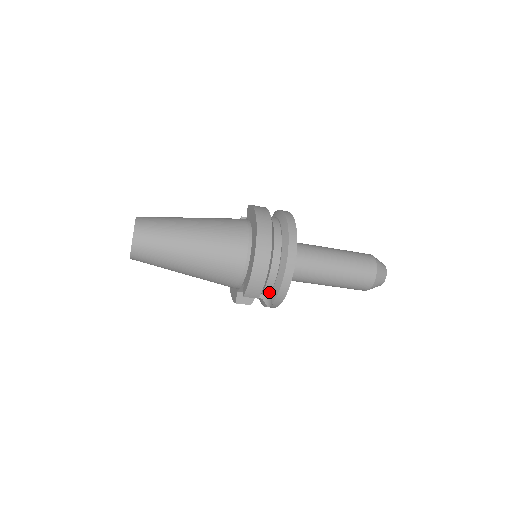
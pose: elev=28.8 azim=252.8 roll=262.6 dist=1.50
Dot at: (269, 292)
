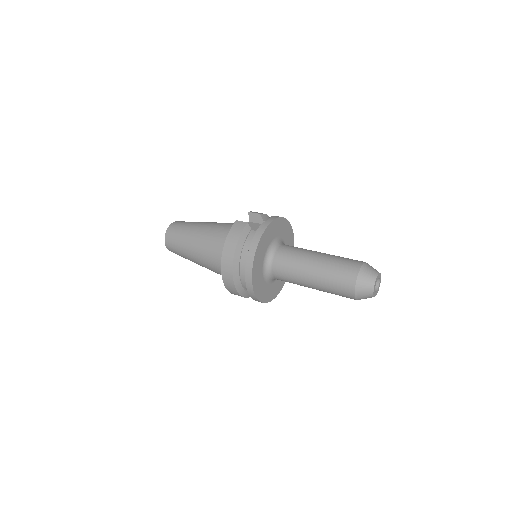
Dot at: occluded
